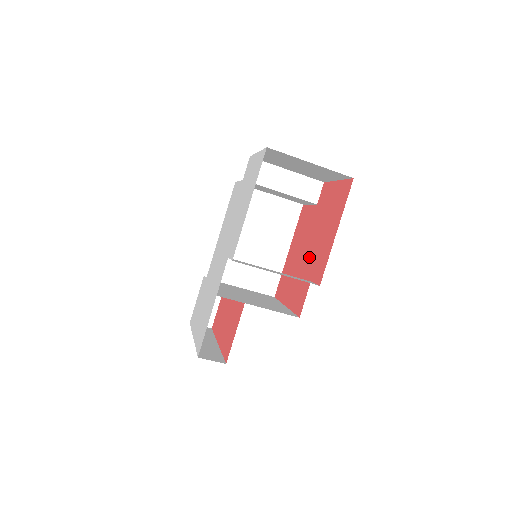
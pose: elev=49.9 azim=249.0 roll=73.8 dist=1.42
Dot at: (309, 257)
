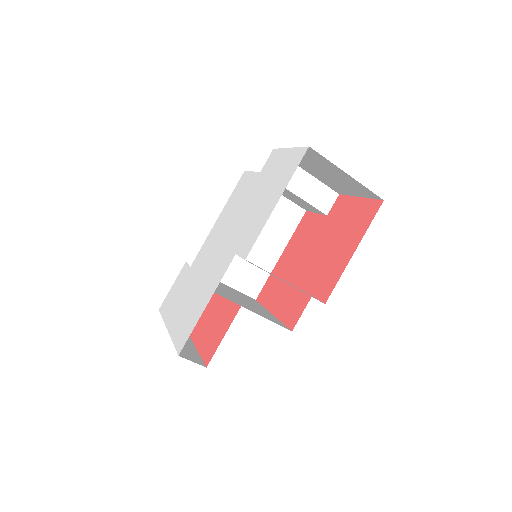
Dot at: (311, 269)
